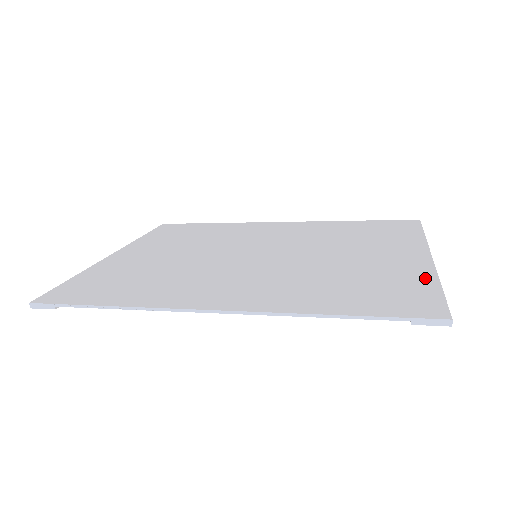
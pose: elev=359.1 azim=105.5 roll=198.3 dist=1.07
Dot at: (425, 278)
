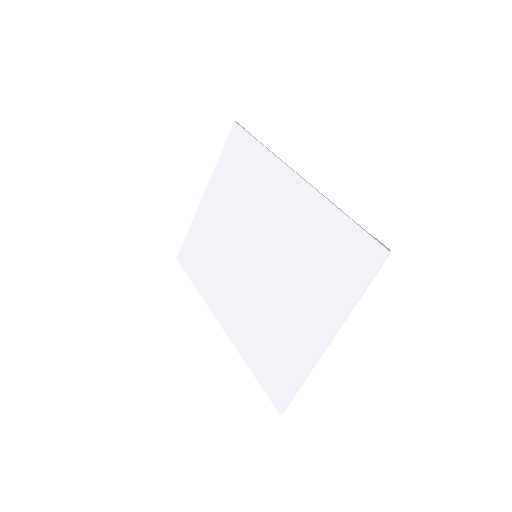
Dot at: (300, 370)
